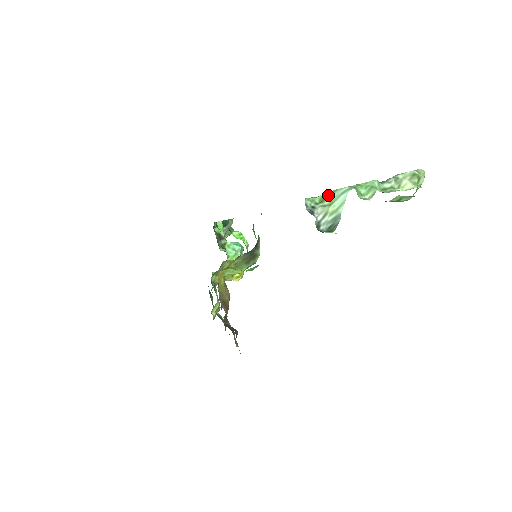
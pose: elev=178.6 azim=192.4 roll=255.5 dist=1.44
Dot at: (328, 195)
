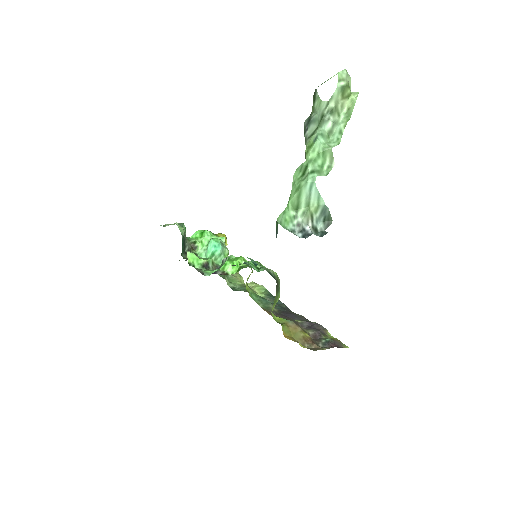
Dot at: (297, 200)
